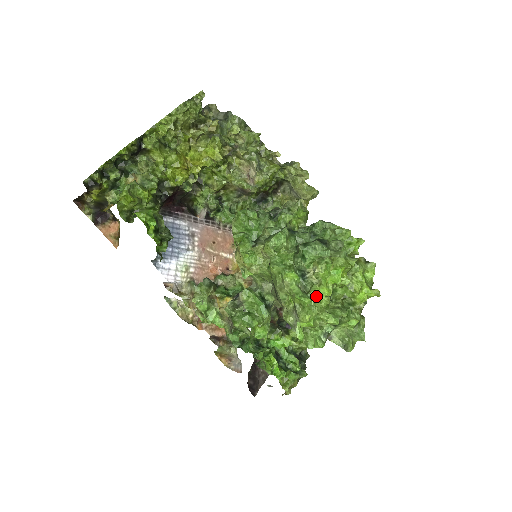
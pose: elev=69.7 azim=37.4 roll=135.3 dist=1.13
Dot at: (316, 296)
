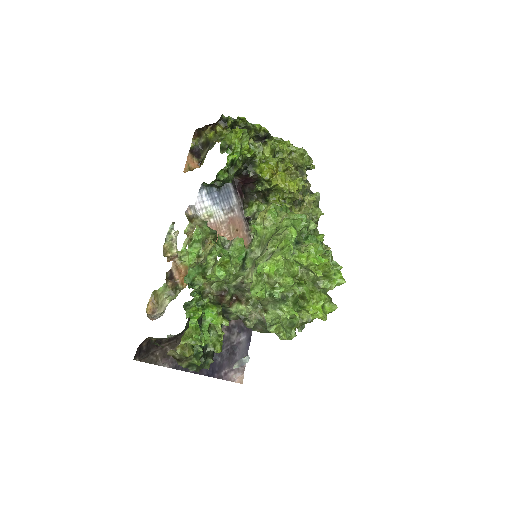
Dot at: (295, 257)
